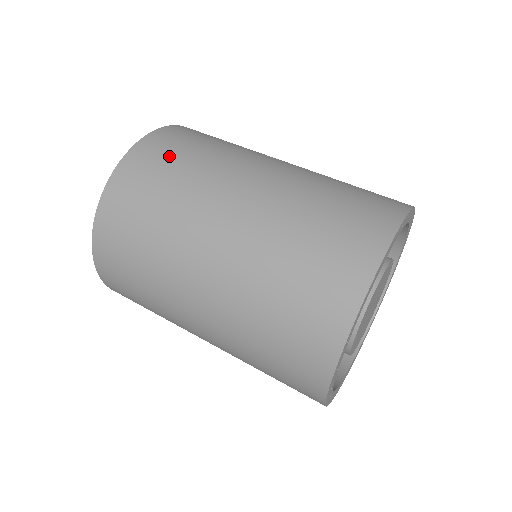
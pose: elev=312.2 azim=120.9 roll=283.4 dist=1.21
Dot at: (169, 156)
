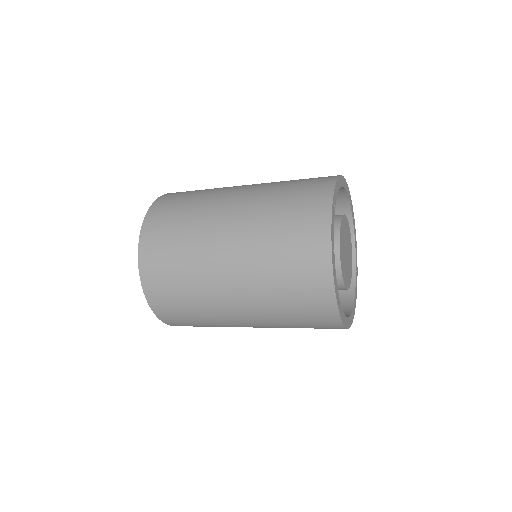
Dot at: (170, 216)
